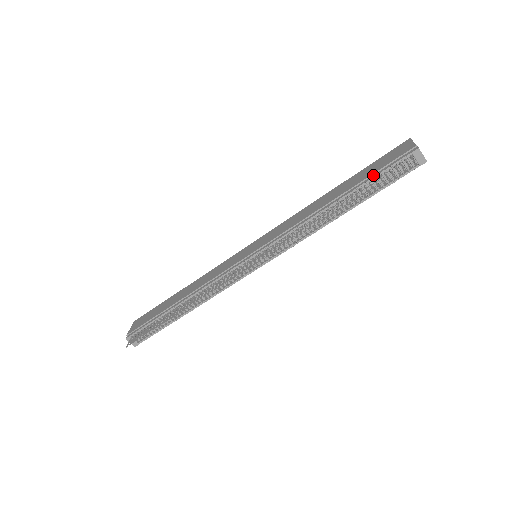
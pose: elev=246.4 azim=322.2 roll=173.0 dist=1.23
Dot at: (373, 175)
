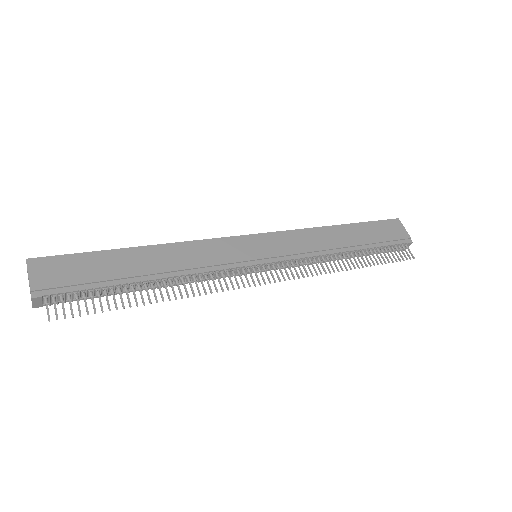
Dot at: (381, 243)
